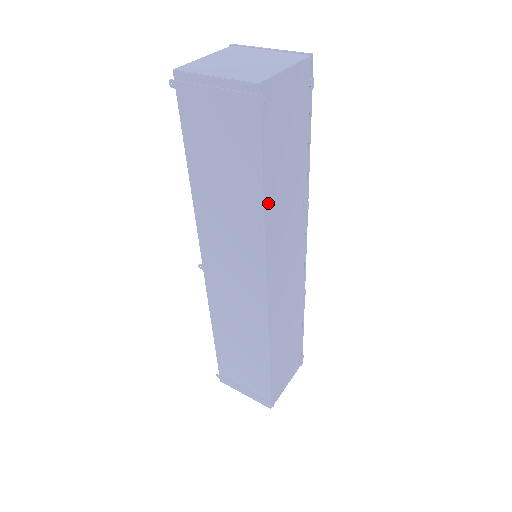
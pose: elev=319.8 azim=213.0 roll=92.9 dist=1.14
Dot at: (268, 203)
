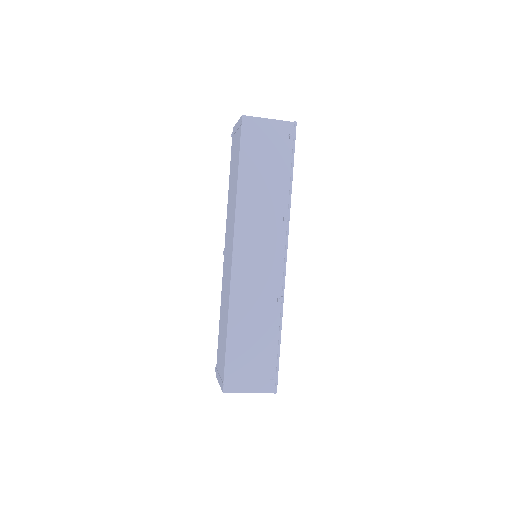
Dot at: (243, 187)
